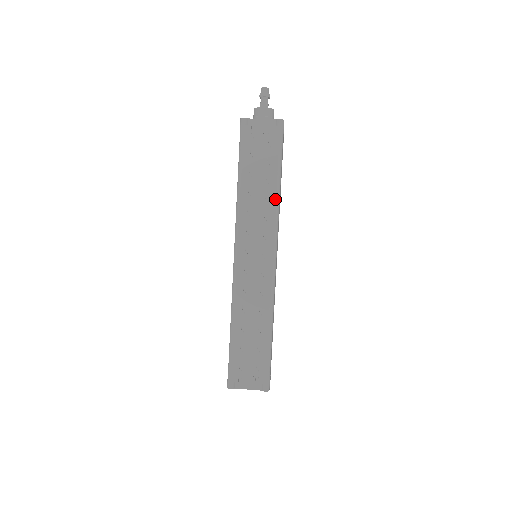
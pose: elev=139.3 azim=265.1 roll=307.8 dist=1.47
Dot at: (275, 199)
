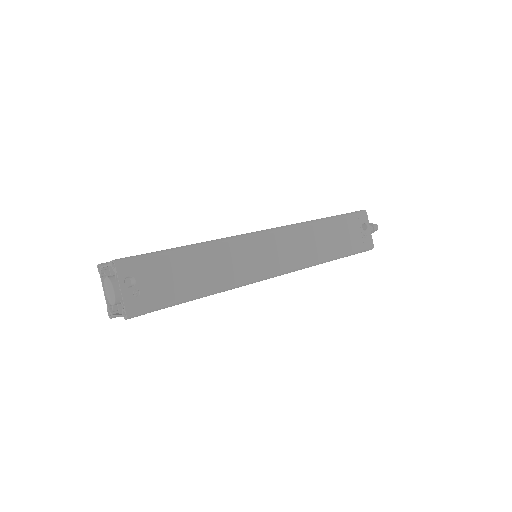
Dot at: (310, 221)
